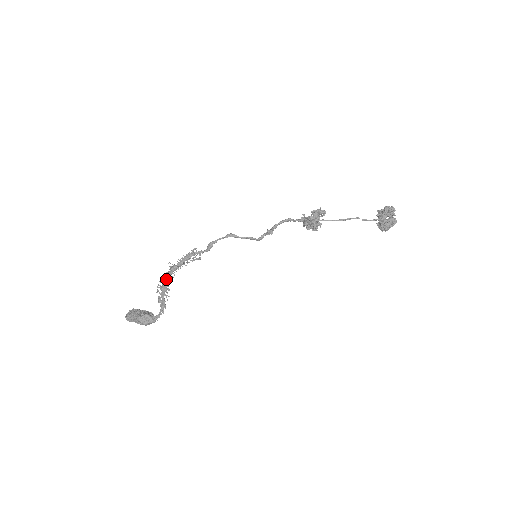
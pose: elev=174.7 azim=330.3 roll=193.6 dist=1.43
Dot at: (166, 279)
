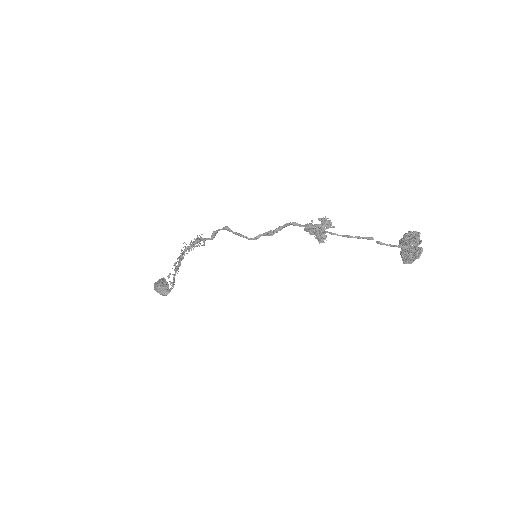
Dot at: occluded
